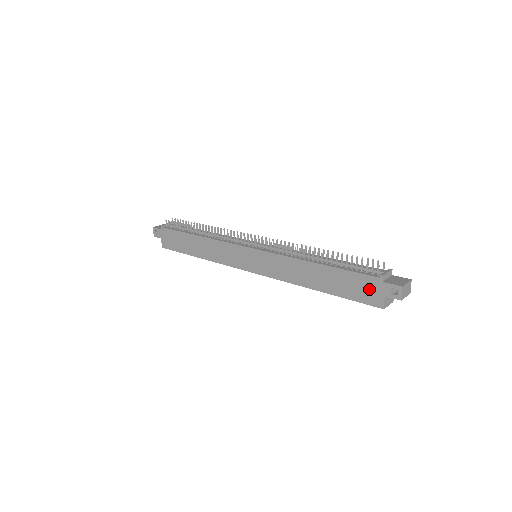
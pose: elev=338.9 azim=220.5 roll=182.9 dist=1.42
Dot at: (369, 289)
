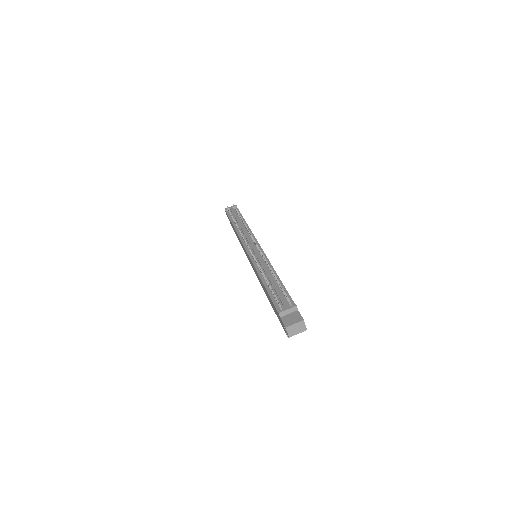
Dot at: (279, 318)
